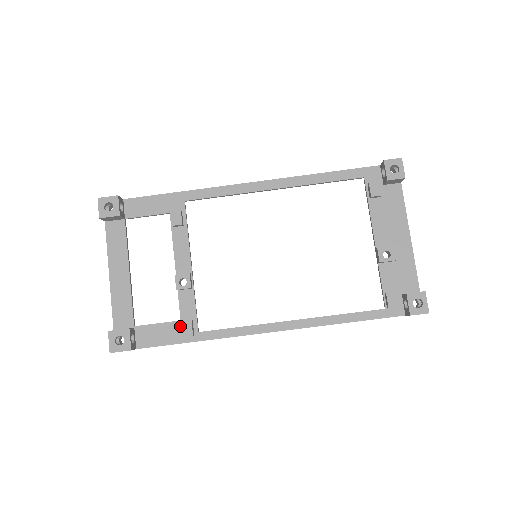
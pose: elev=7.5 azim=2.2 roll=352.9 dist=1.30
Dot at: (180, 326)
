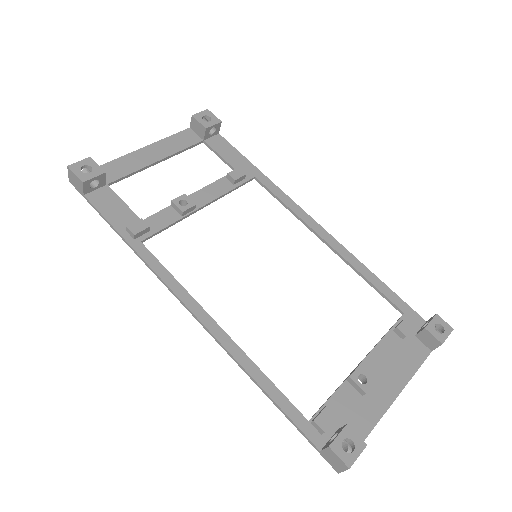
Dot at: occluded
